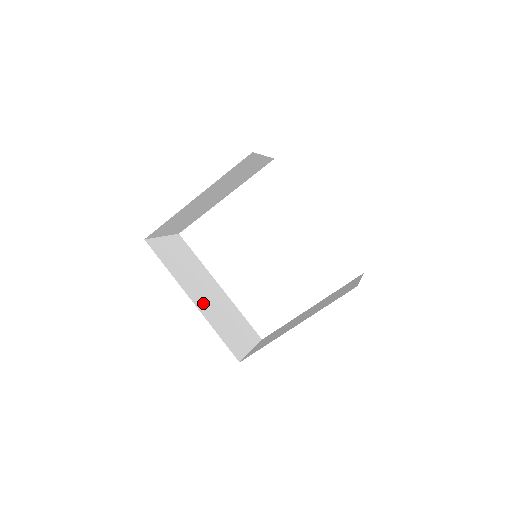
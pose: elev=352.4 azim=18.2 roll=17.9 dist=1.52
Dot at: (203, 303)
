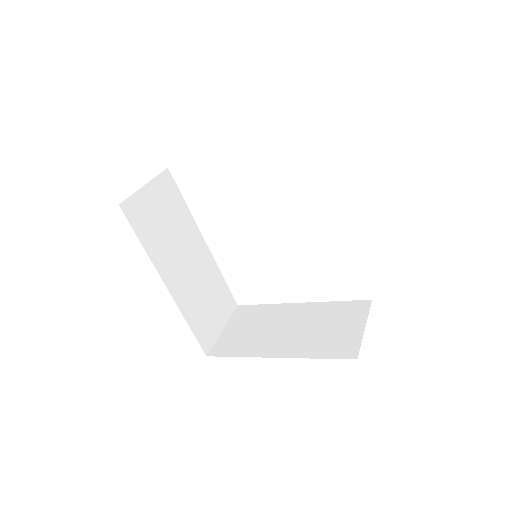
Dot at: (180, 284)
